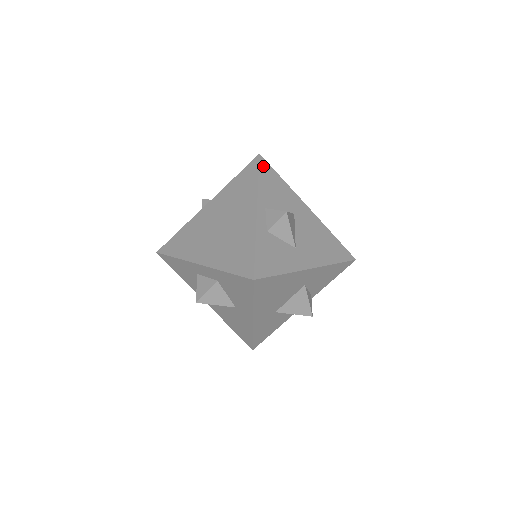
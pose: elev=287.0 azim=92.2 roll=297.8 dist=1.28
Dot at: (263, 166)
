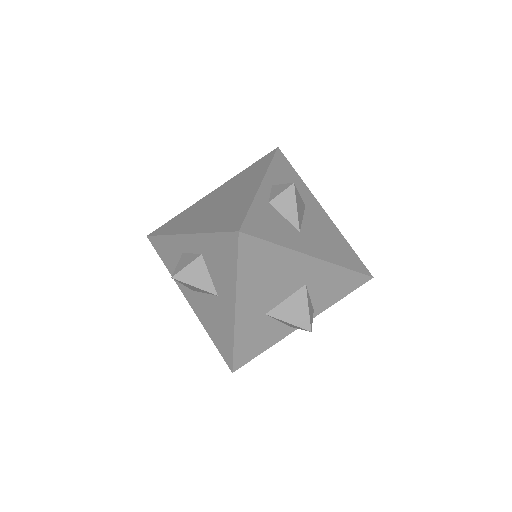
Dot at: (279, 156)
